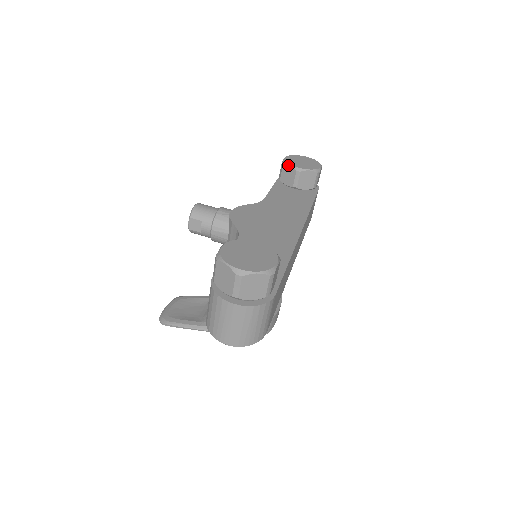
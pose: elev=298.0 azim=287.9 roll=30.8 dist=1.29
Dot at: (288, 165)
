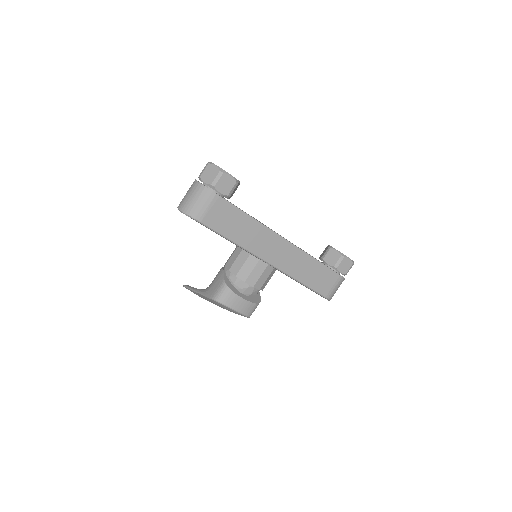
Dot at: (328, 245)
